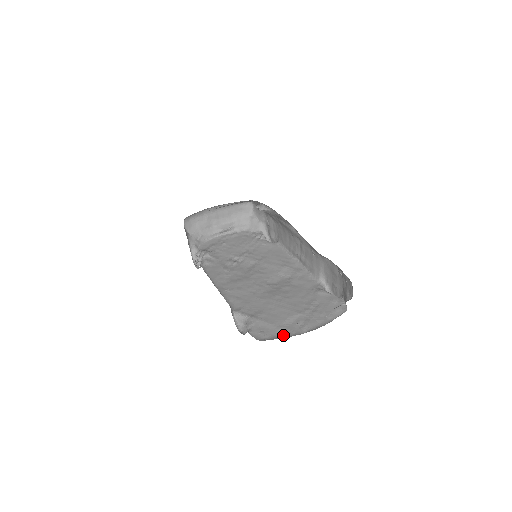
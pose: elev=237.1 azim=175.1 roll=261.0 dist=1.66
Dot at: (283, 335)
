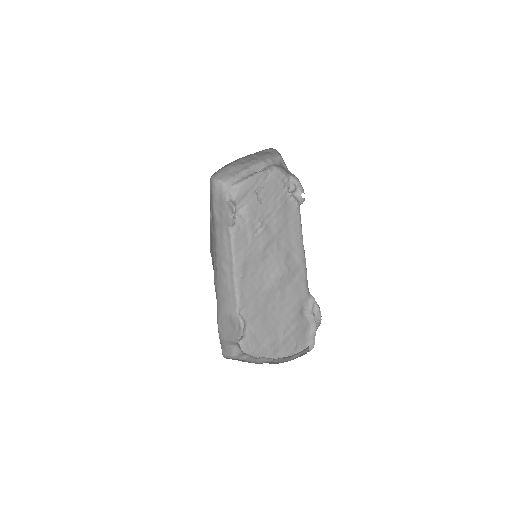
Dot at: (261, 355)
